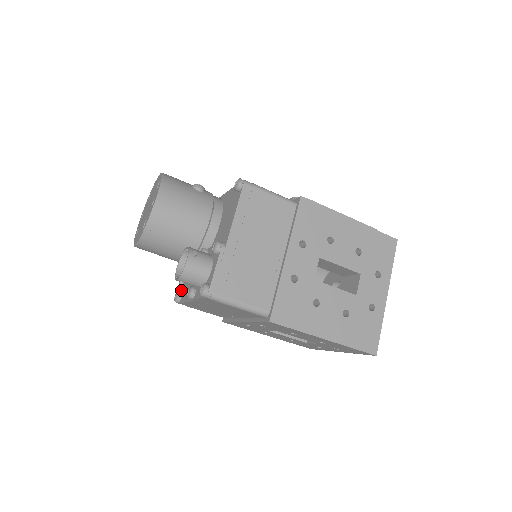
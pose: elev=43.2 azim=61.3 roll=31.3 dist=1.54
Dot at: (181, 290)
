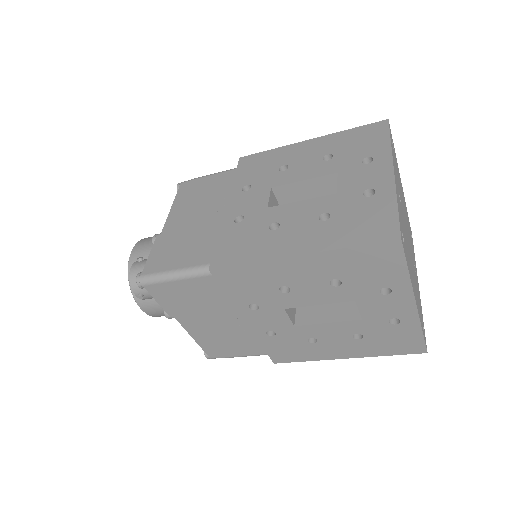
Dot at: occluded
